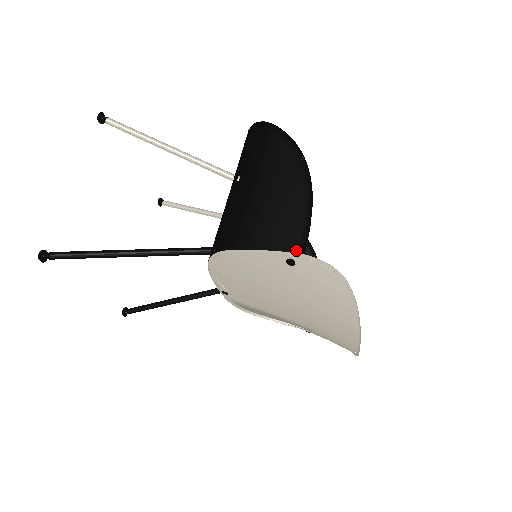
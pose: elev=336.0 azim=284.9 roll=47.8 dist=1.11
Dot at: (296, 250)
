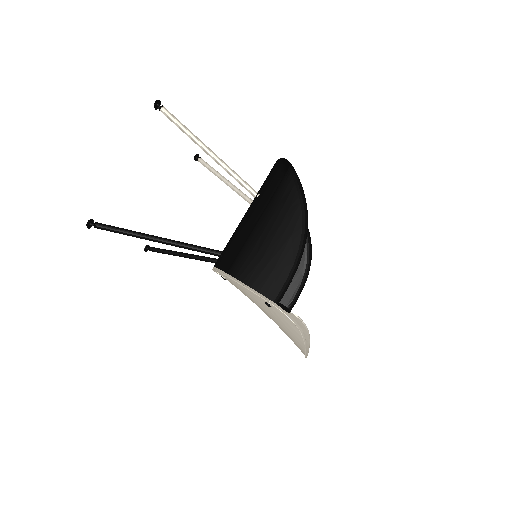
Dot at: (276, 293)
